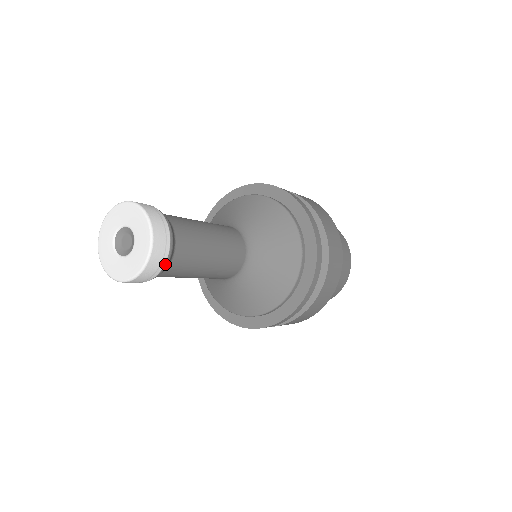
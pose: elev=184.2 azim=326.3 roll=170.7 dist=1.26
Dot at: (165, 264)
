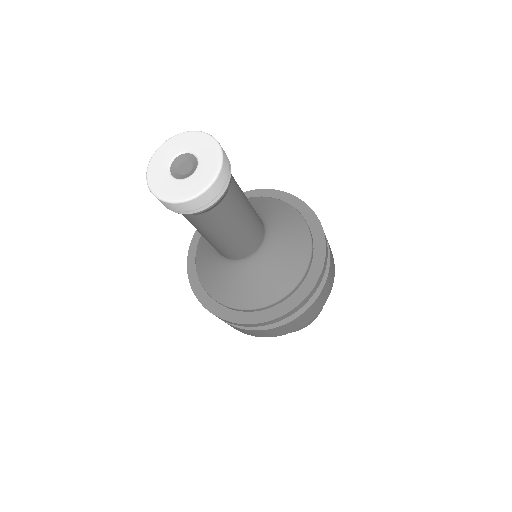
Dot at: (220, 197)
